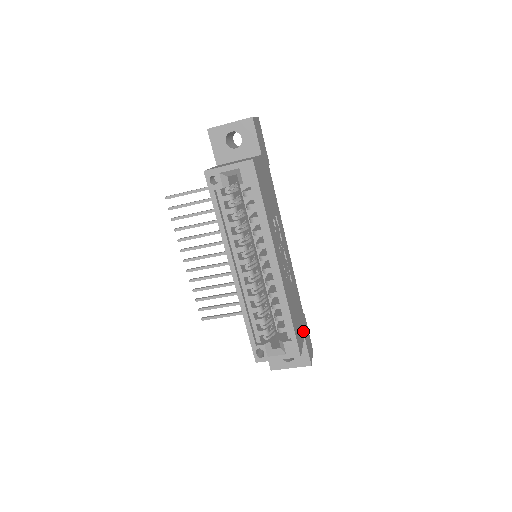
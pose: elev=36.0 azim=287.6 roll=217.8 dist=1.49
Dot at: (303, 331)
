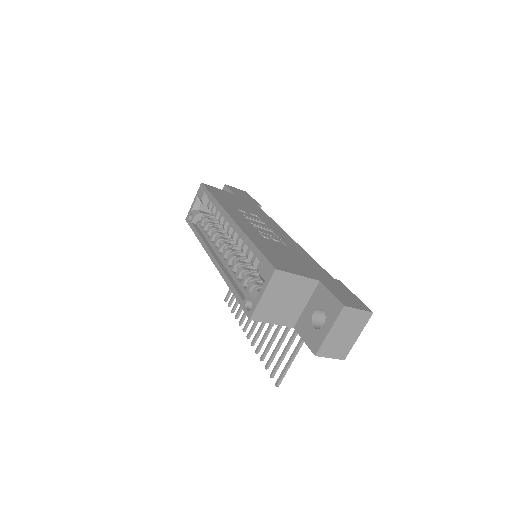
Dot at: (316, 277)
